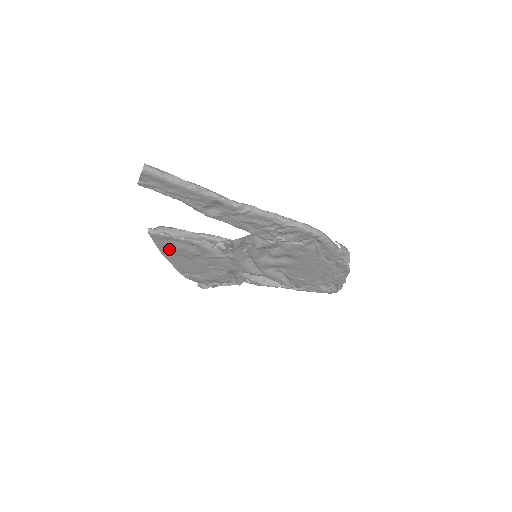
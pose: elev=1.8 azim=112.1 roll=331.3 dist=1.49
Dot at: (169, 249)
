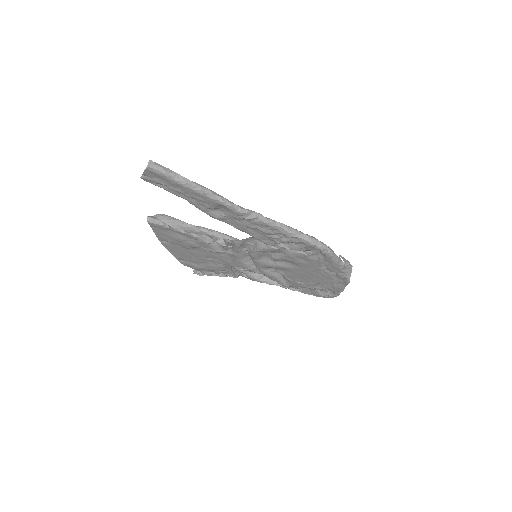
Dot at: (167, 238)
